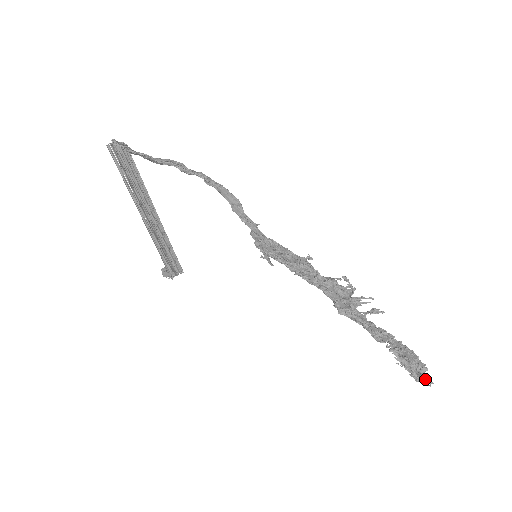
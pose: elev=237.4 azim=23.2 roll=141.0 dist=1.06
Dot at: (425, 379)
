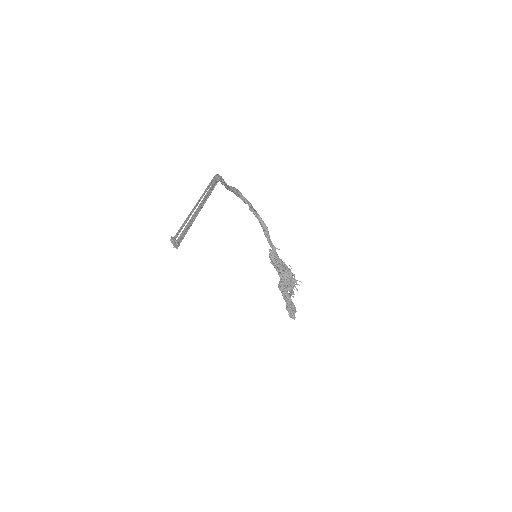
Dot at: (295, 317)
